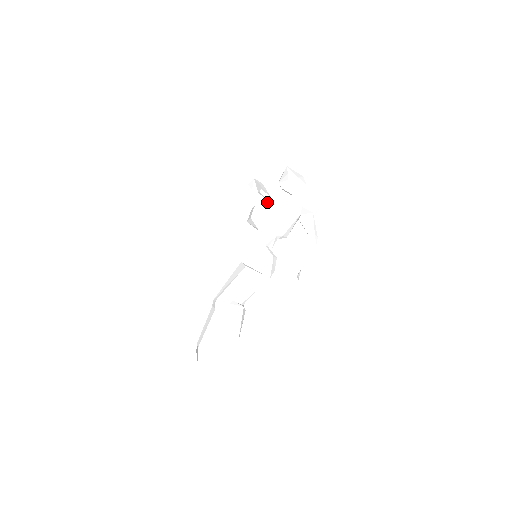
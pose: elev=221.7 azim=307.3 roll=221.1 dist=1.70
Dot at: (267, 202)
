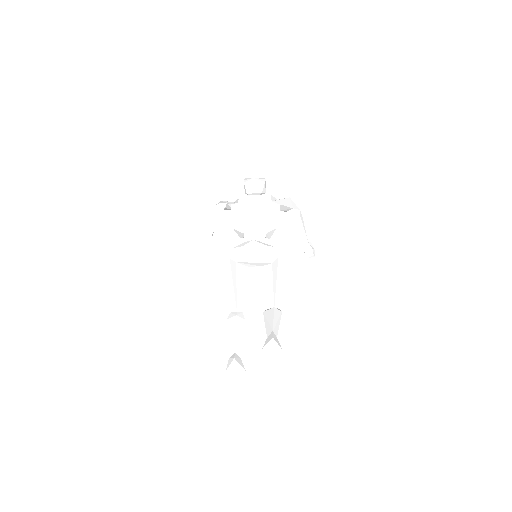
Dot at: (237, 208)
